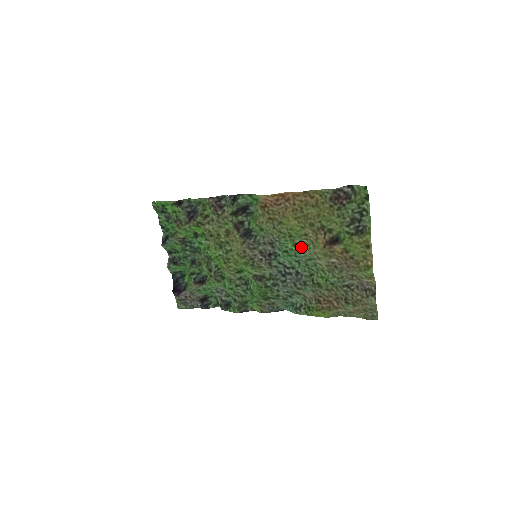
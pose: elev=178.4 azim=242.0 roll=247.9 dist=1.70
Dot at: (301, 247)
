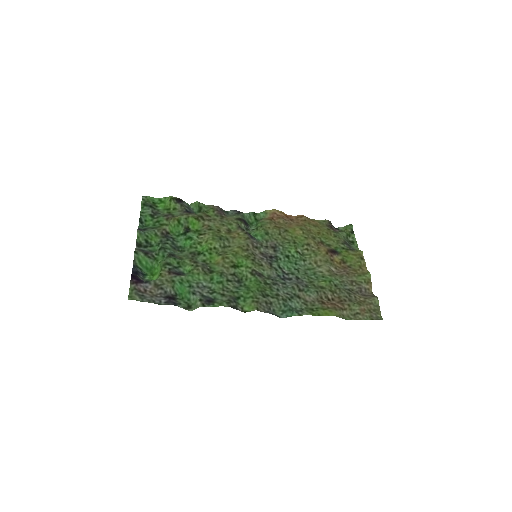
Dot at: (301, 257)
